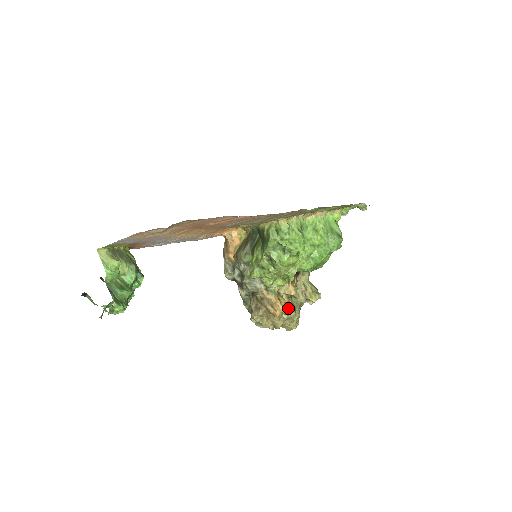
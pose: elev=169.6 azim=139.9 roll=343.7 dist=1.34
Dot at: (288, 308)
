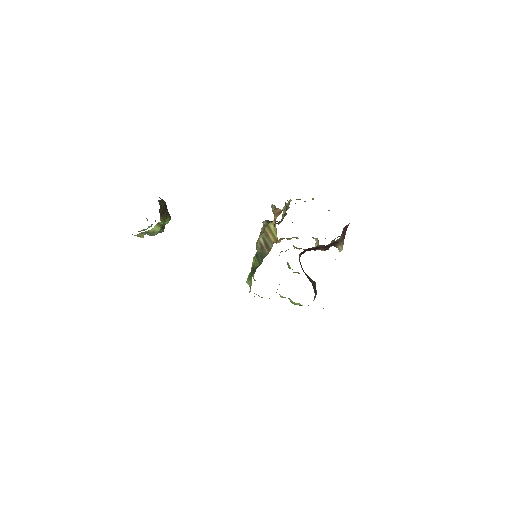
Dot at: (294, 237)
